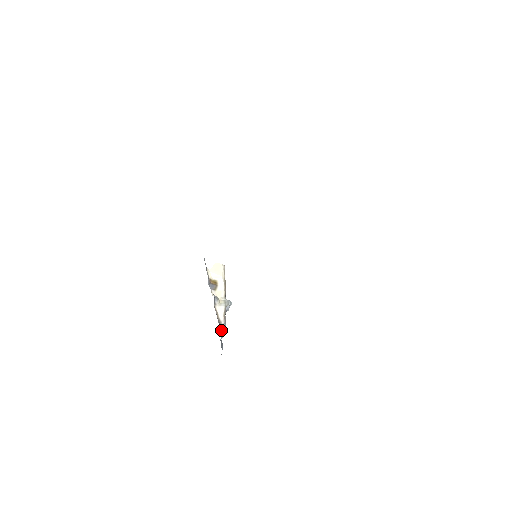
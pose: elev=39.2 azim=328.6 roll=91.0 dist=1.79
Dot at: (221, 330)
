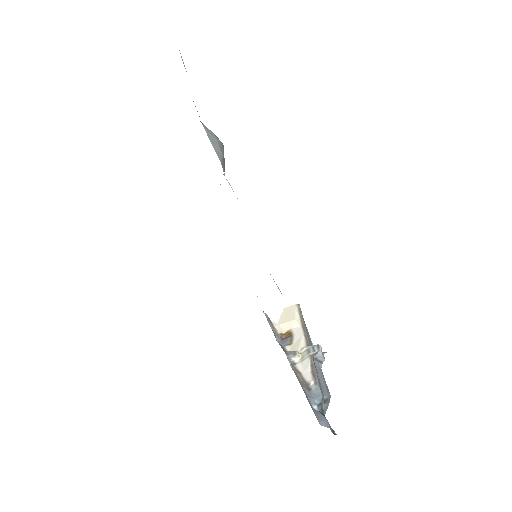
Dot at: (310, 397)
